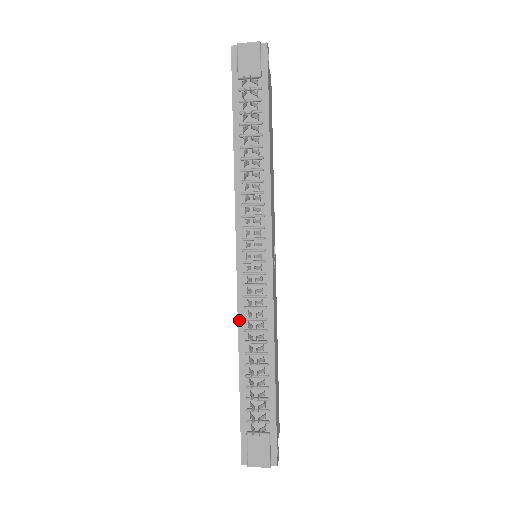
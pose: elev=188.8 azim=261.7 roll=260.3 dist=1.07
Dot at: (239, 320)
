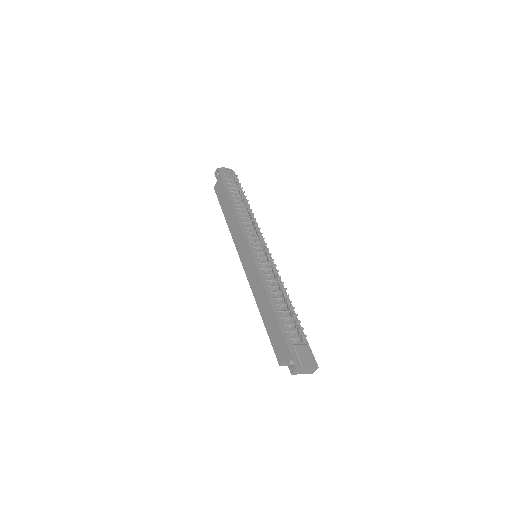
Dot at: (263, 281)
